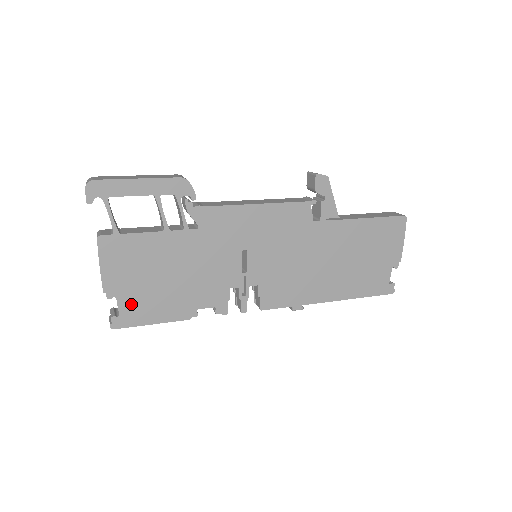
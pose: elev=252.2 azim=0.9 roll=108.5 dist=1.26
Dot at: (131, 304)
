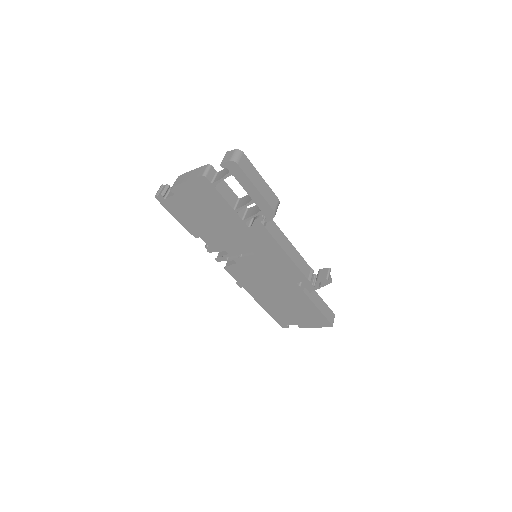
Dot at: (177, 203)
